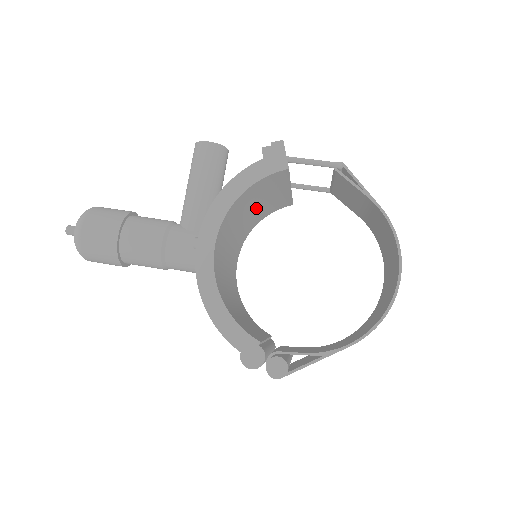
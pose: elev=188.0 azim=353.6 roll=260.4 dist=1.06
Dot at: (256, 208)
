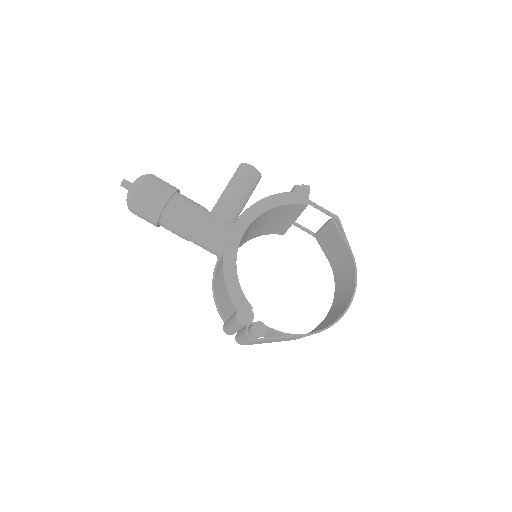
Dot at: (266, 224)
